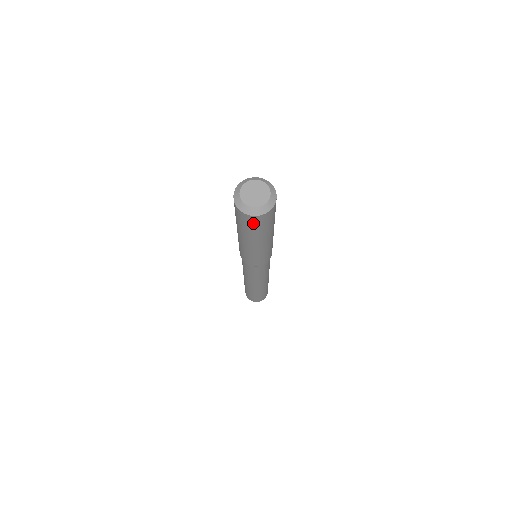
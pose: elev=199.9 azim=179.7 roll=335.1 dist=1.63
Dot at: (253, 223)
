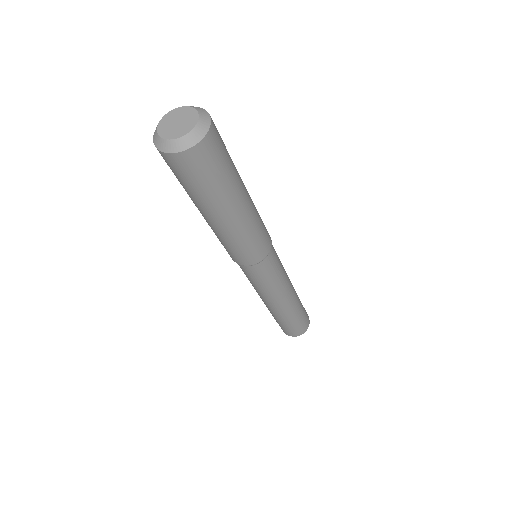
Dot at: (171, 167)
